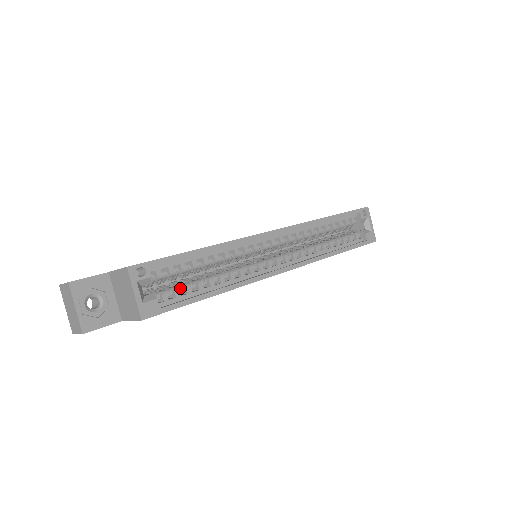
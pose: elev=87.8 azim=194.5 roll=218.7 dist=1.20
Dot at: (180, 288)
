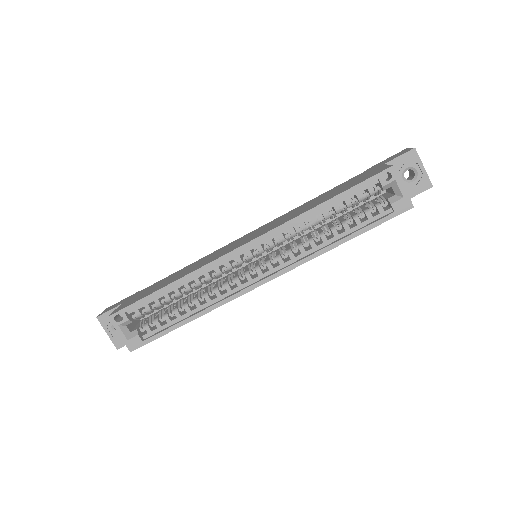
Dot at: (161, 319)
